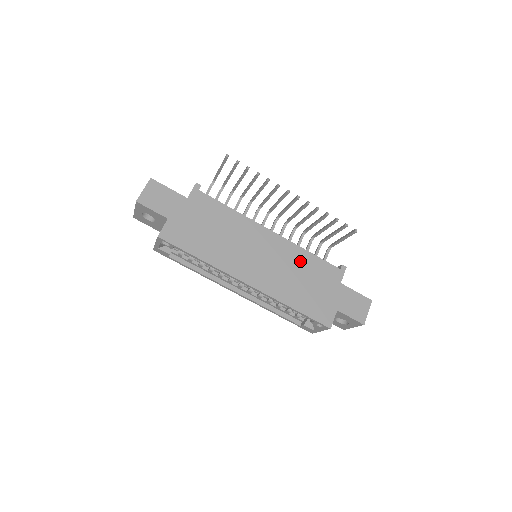
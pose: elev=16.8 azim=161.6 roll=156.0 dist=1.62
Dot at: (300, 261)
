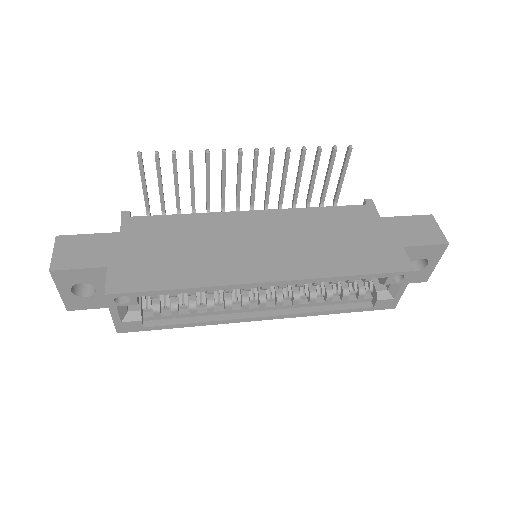
Dot at: (313, 222)
